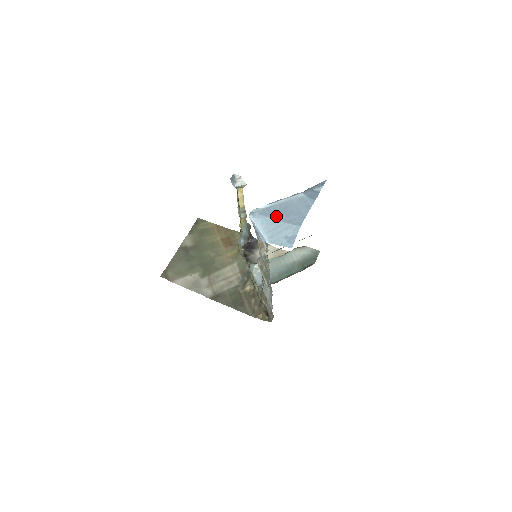
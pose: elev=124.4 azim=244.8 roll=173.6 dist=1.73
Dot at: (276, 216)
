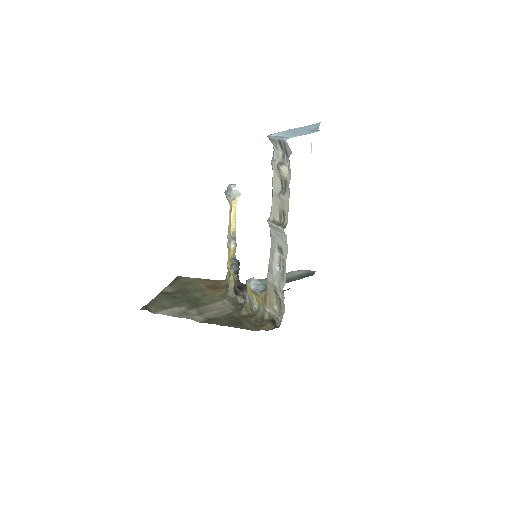
Dot at: (294, 128)
